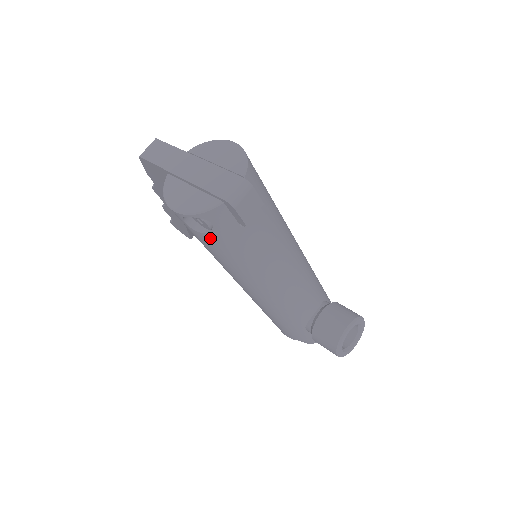
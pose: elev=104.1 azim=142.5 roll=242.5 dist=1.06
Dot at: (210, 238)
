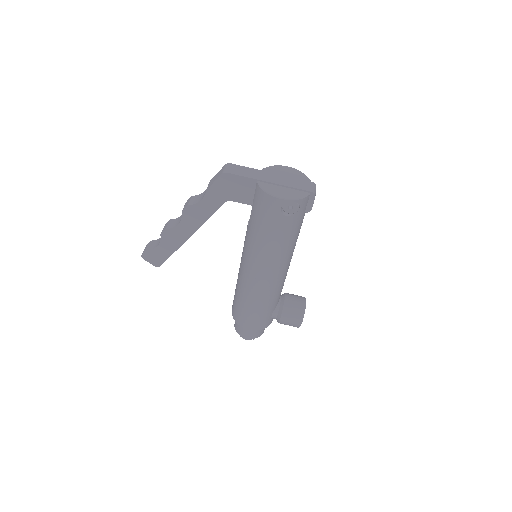
Dot at: (289, 220)
